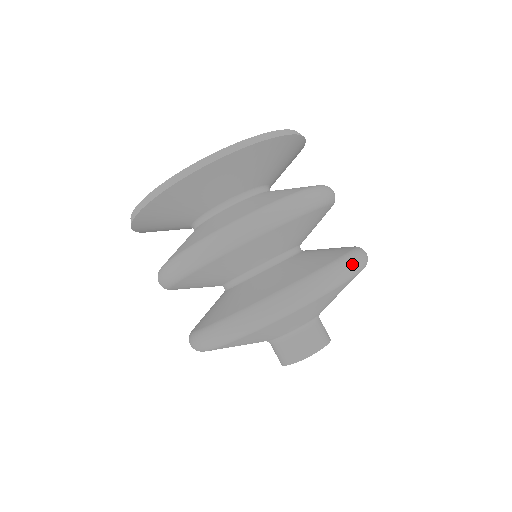
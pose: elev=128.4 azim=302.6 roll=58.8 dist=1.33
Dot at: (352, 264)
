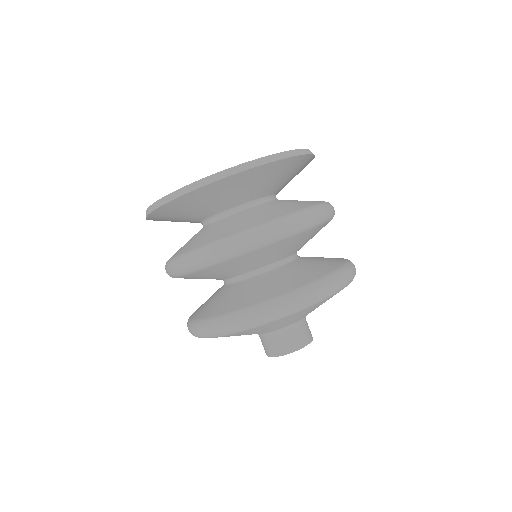
Dot at: occluded
